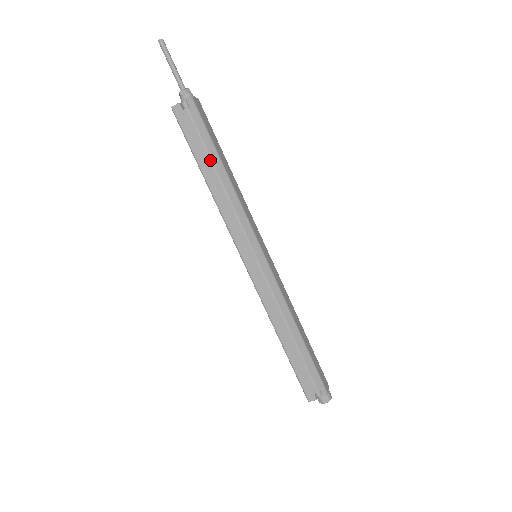
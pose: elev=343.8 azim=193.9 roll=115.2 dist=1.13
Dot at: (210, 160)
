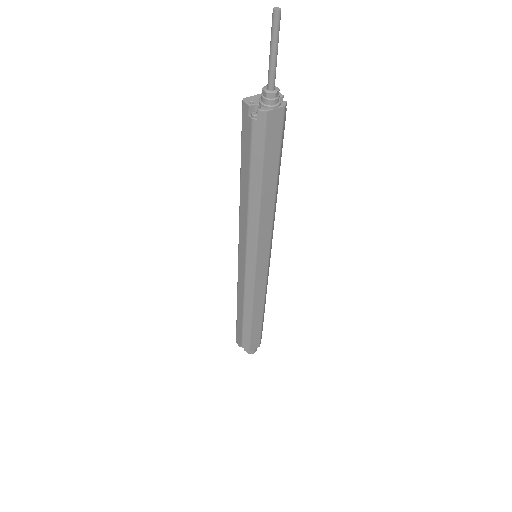
Dot at: (249, 177)
